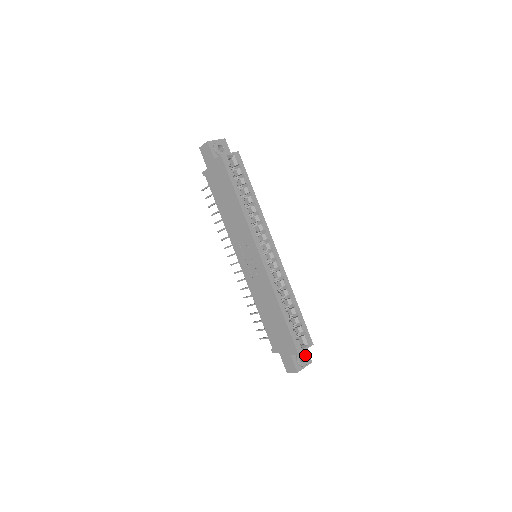
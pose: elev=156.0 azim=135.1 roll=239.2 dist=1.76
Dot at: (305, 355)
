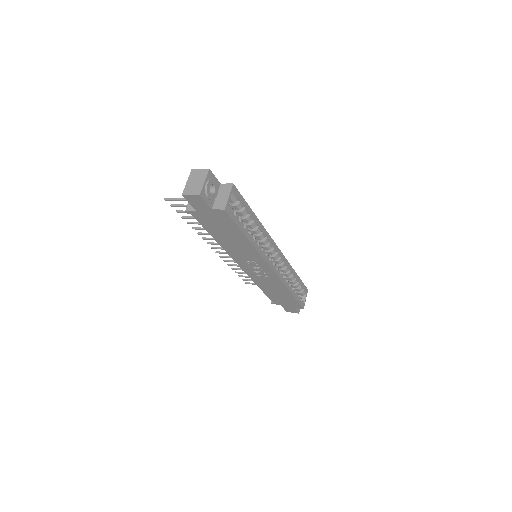
Dot at: occluded
